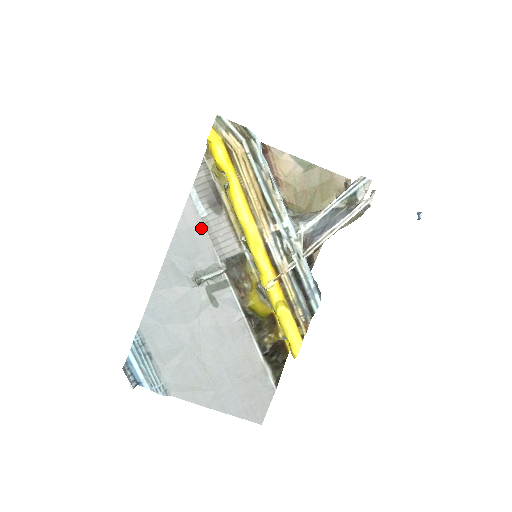
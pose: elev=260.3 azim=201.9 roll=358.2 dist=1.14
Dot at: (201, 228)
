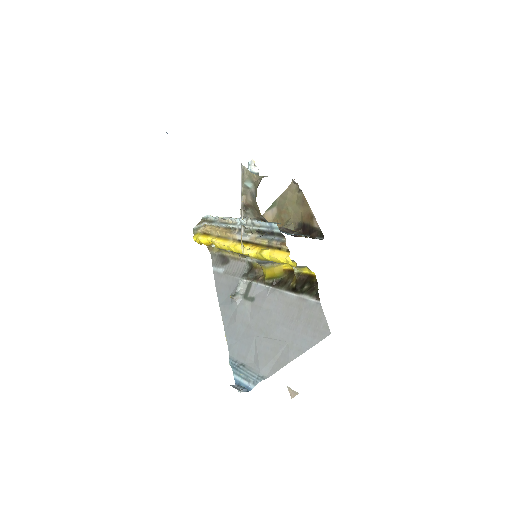
Dot at: (225, 277)
